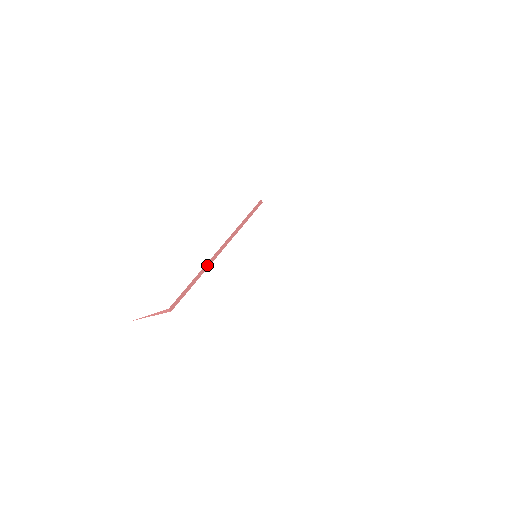
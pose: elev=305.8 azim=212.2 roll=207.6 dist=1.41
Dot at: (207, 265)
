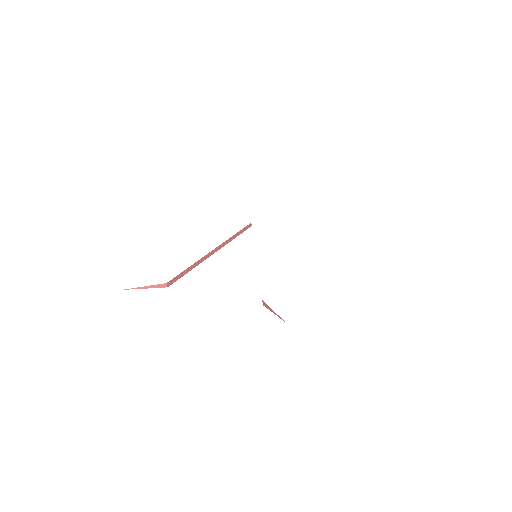
Dot at: (203, 258)
